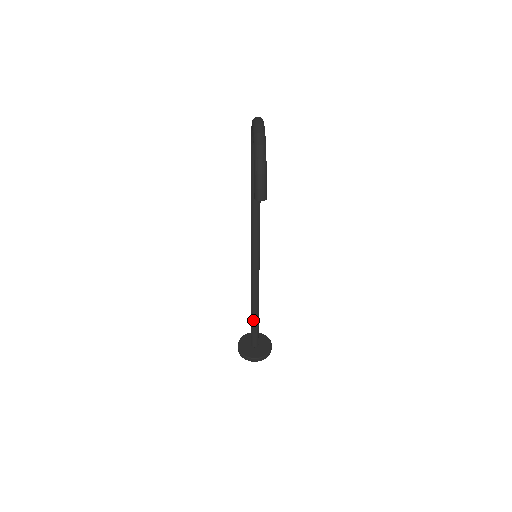
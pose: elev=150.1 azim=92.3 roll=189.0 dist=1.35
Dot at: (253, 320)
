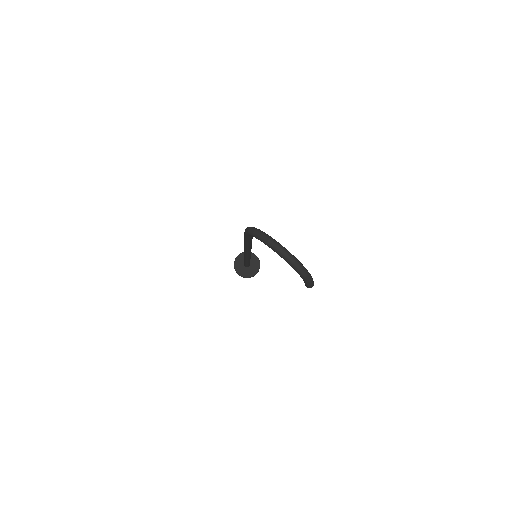
Dot at: (248, 263)
